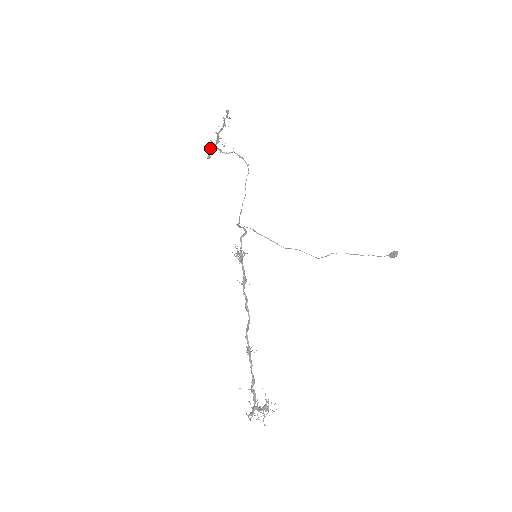
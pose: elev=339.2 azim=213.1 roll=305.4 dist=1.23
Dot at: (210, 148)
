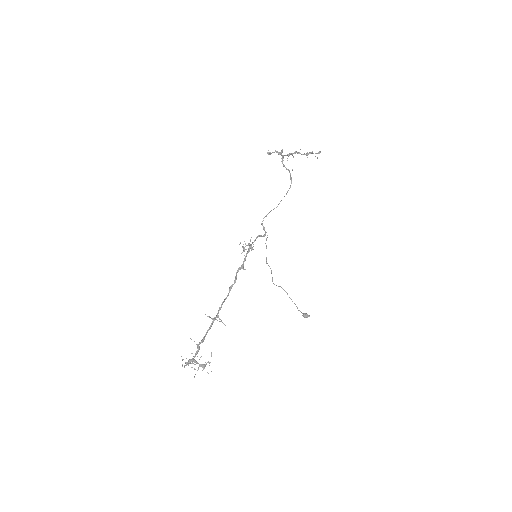
Dot at: occluded
